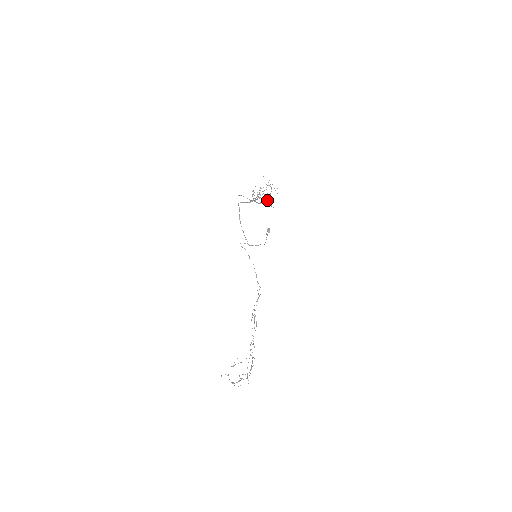
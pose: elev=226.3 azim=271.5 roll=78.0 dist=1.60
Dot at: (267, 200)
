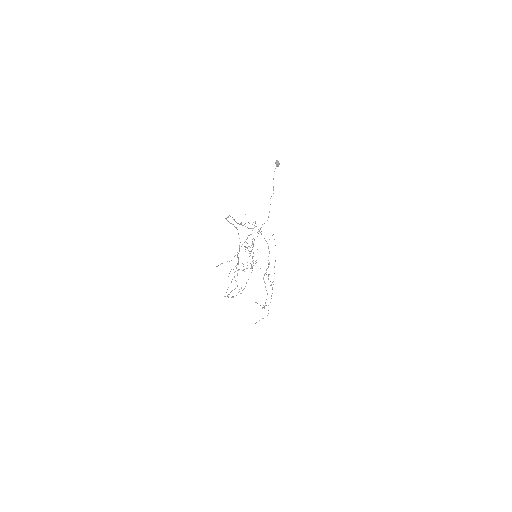
Dot at: occluded
